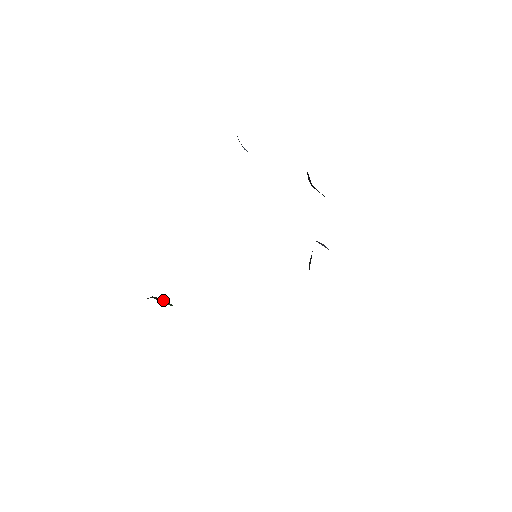
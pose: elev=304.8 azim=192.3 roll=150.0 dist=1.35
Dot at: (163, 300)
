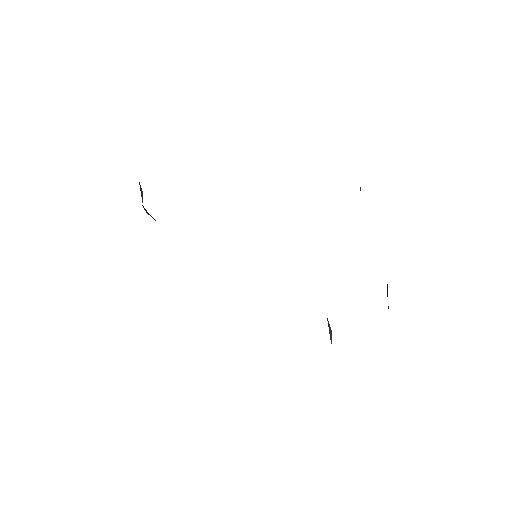
Dot at: (142, 193)
